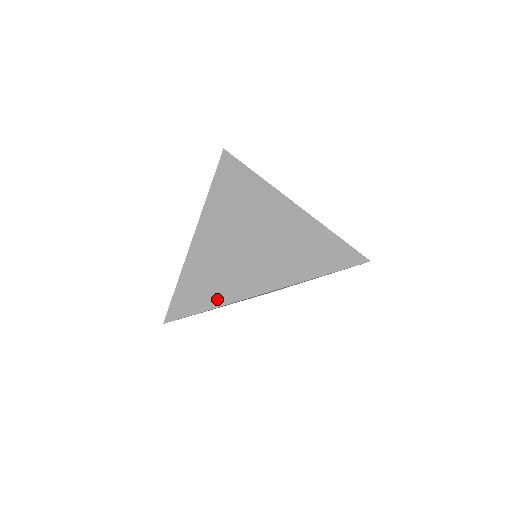
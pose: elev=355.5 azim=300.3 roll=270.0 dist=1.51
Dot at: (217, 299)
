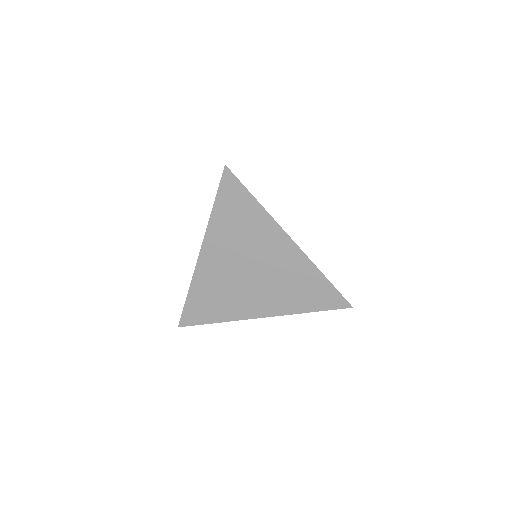
Dot at: (220, 316)
